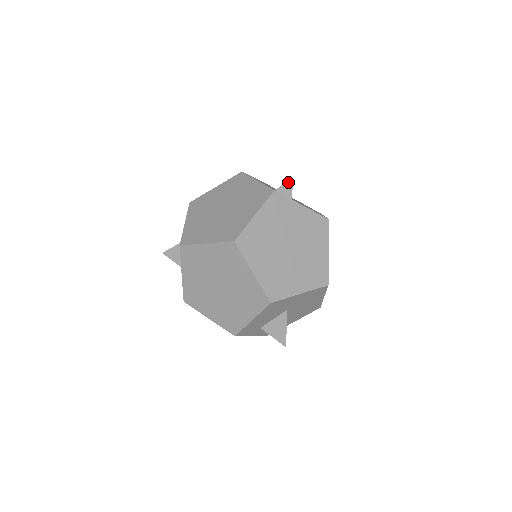
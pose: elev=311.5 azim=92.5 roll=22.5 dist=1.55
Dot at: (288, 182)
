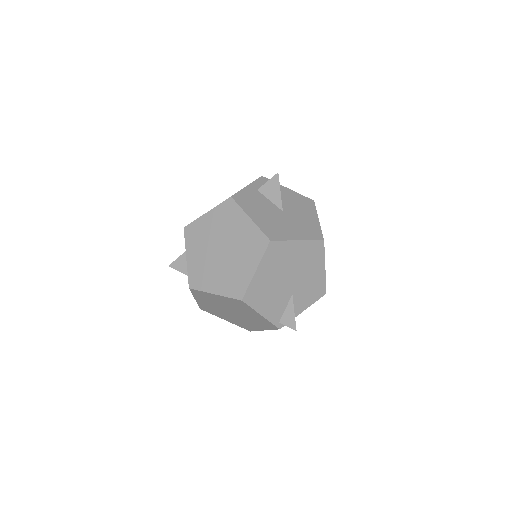
Dot at: occluded
